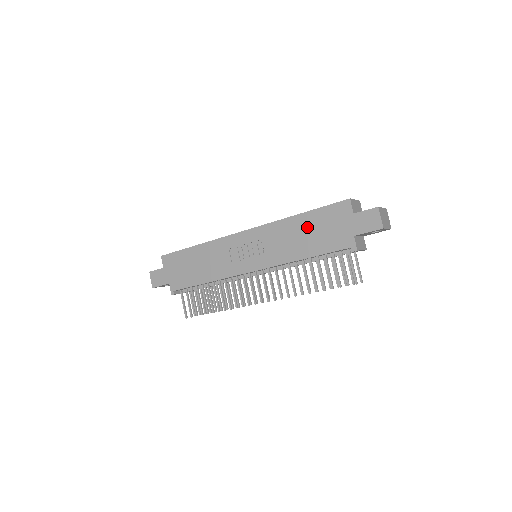
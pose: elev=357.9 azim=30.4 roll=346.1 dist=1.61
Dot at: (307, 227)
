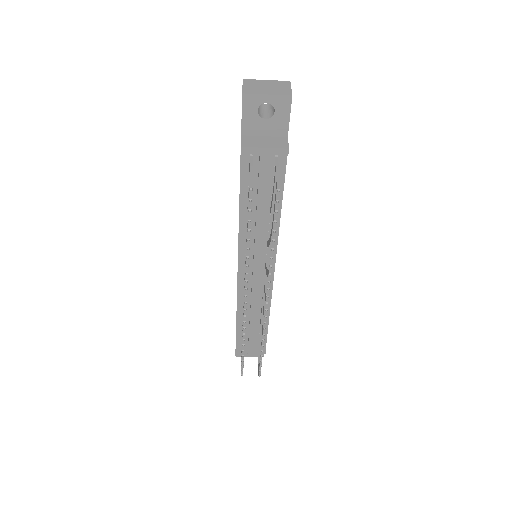
Dot at: occluded
